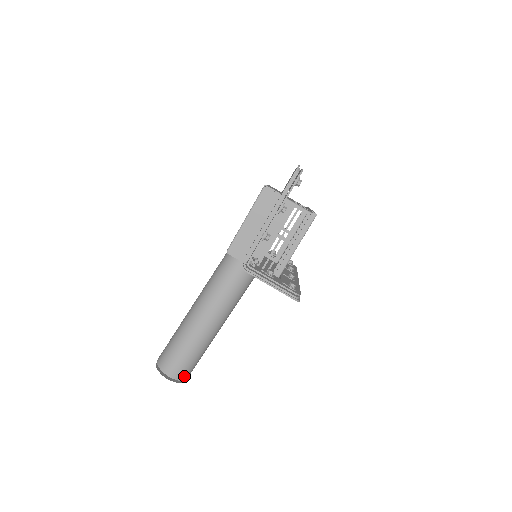
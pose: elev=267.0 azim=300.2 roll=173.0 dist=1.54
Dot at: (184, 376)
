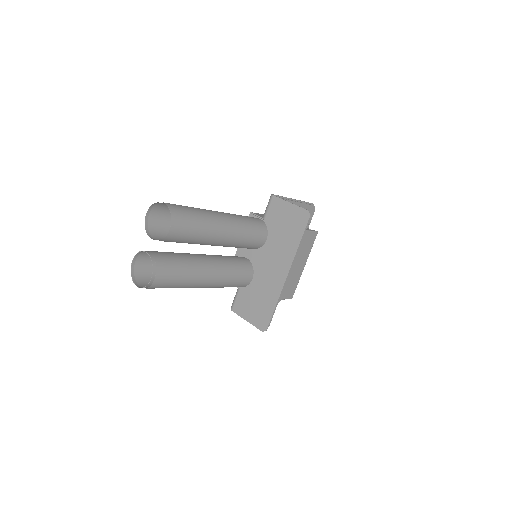
Dot at: (176, 216)
